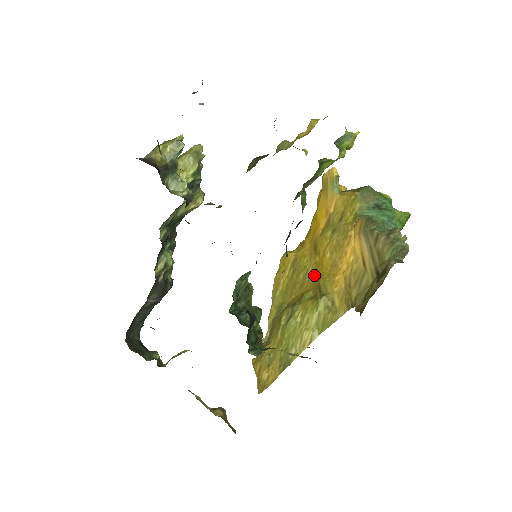
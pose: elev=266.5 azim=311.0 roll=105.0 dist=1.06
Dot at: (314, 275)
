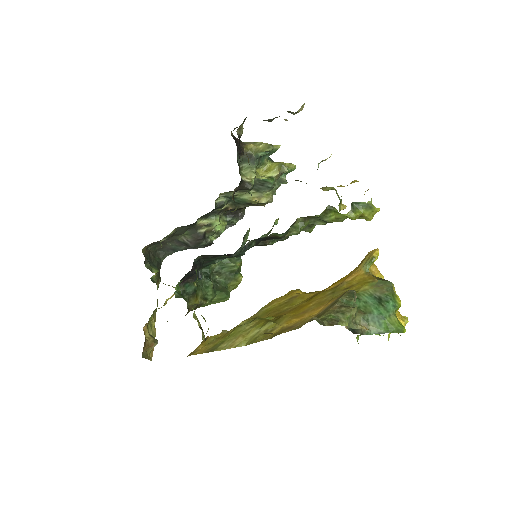
Dot at: (290, 311)
